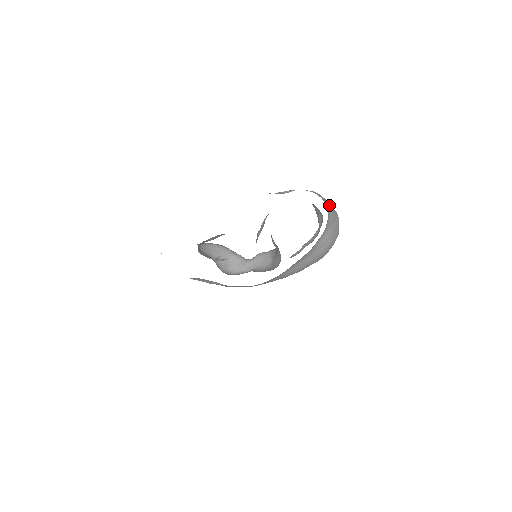
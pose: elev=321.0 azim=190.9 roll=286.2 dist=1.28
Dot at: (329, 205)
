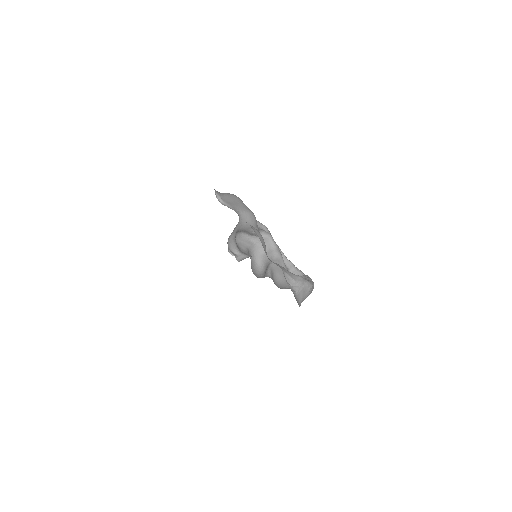
Dot at: occluded
